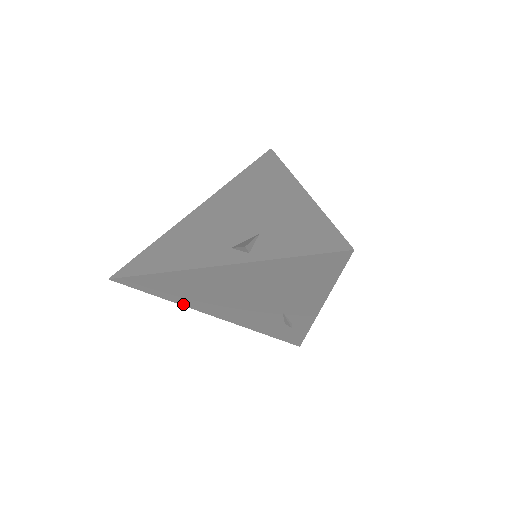
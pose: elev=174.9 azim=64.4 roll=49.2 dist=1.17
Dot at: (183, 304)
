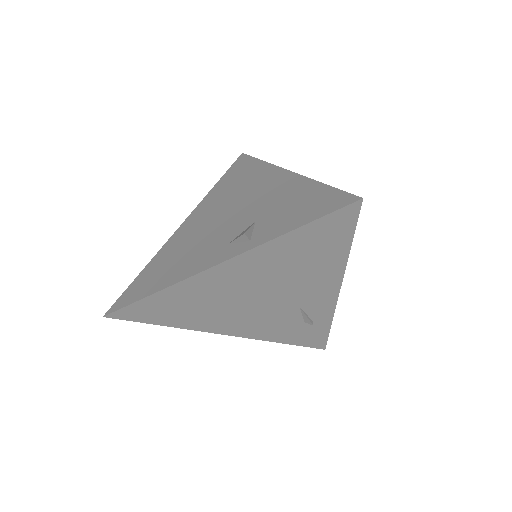
Dot at: (190, 328)
